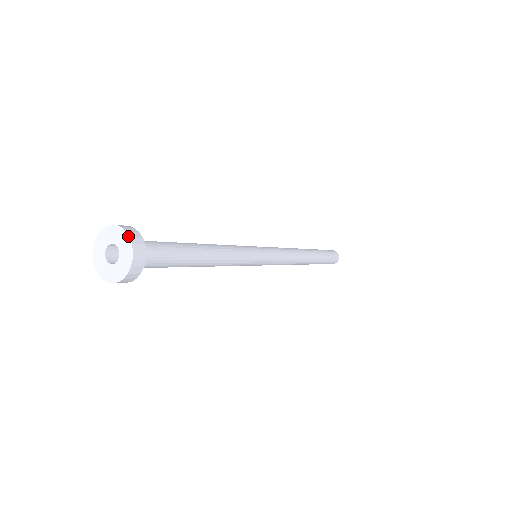
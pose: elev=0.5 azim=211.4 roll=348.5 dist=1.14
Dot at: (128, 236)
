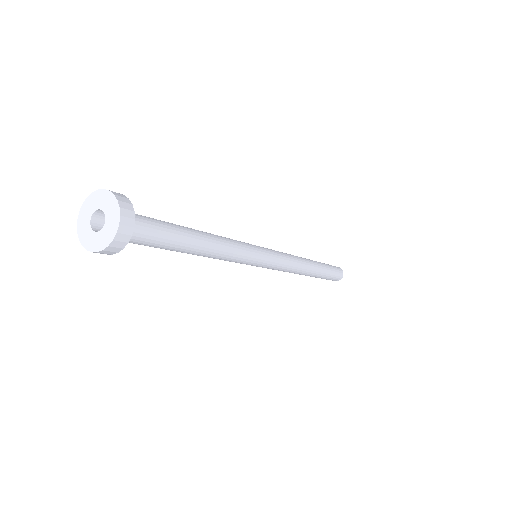
Dot at: (118, 206)
